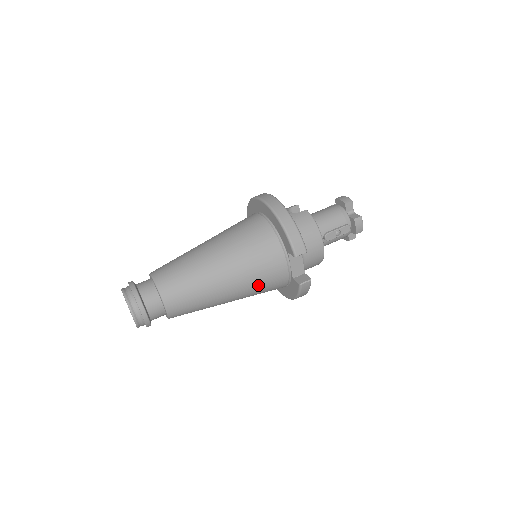
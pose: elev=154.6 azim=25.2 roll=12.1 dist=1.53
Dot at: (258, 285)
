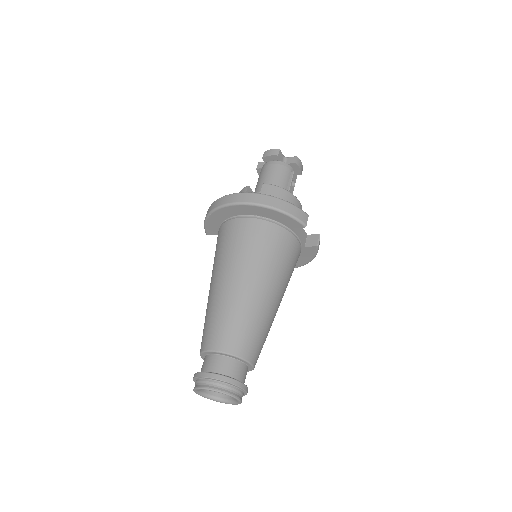
Dot at: (289, 276)
